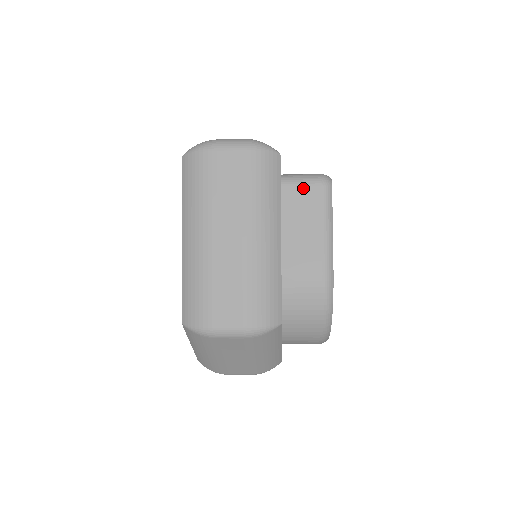
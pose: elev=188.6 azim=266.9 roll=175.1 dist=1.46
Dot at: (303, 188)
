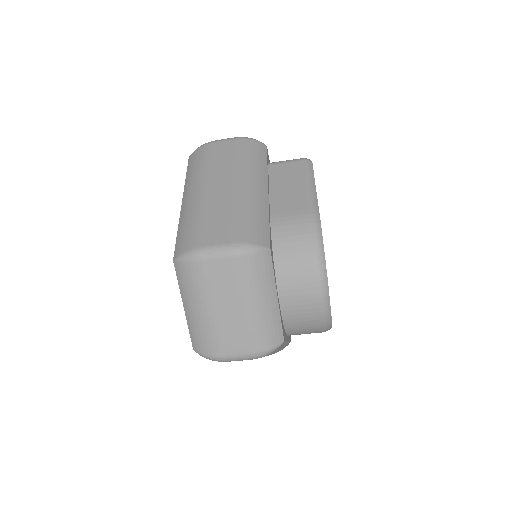
Dot at: (287, 164)
